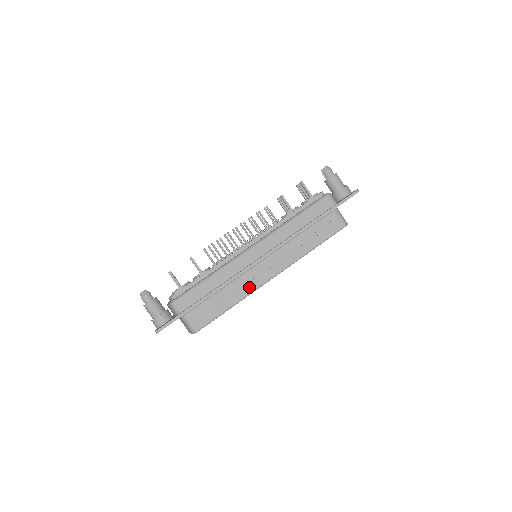
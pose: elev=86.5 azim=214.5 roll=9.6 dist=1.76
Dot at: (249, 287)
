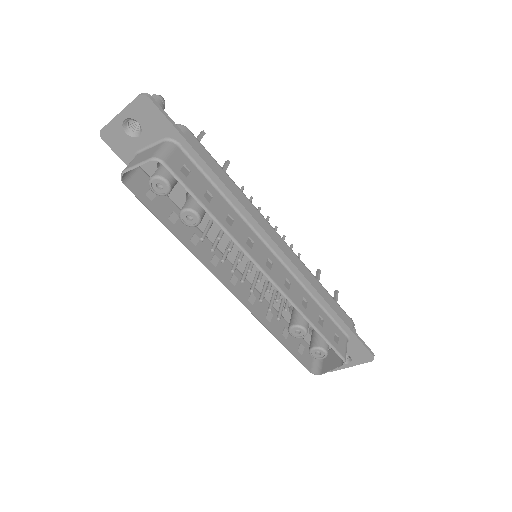
Dot at: (243, 239)
